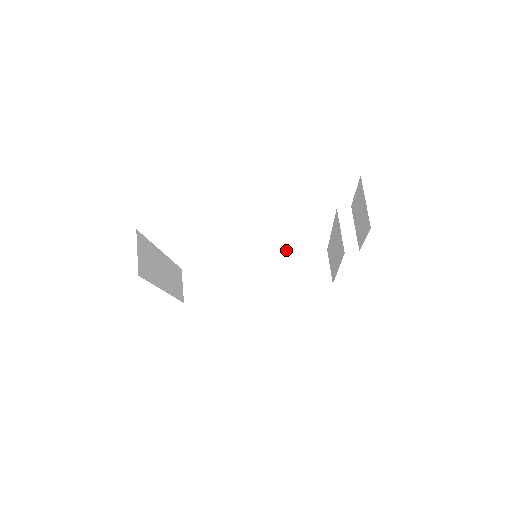
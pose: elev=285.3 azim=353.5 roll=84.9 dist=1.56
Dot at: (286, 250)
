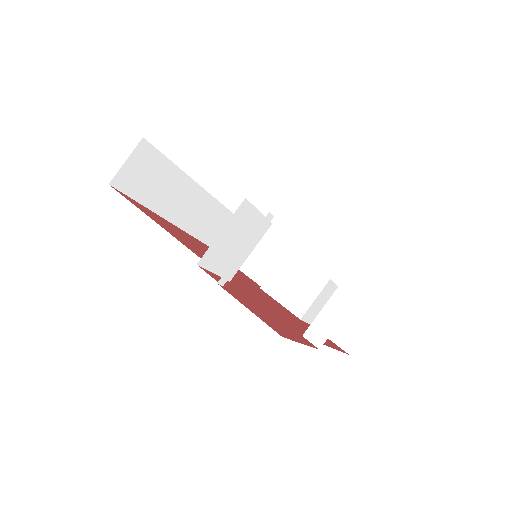
Dot at: (323, 277)
